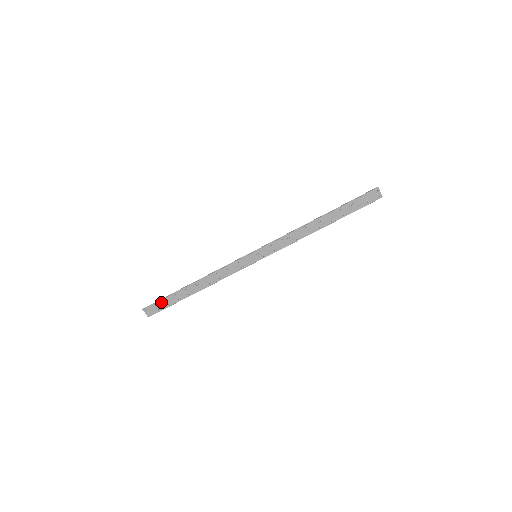
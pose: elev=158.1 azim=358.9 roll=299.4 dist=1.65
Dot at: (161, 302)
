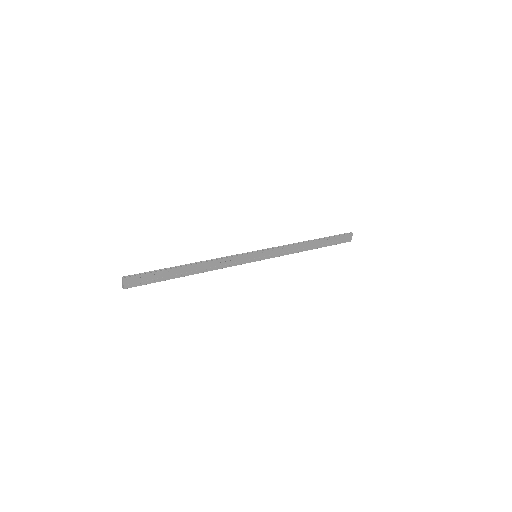
Dot at: (149, 275)
